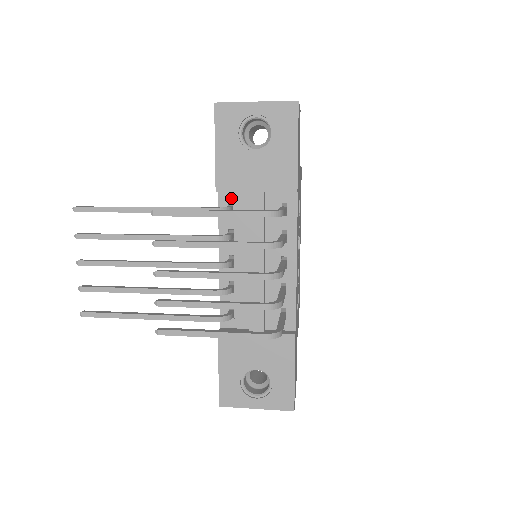
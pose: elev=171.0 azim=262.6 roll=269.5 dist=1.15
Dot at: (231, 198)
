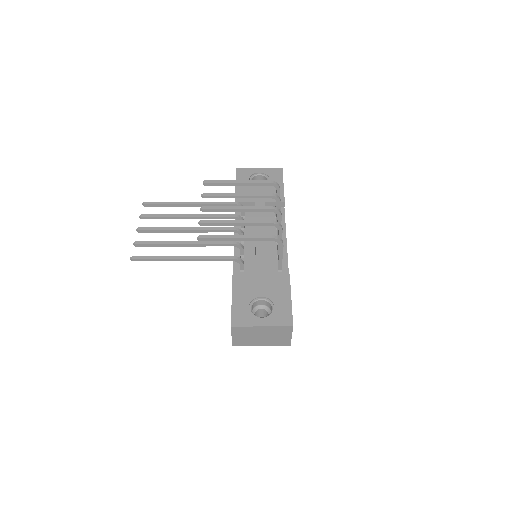
Dot at: occluded
